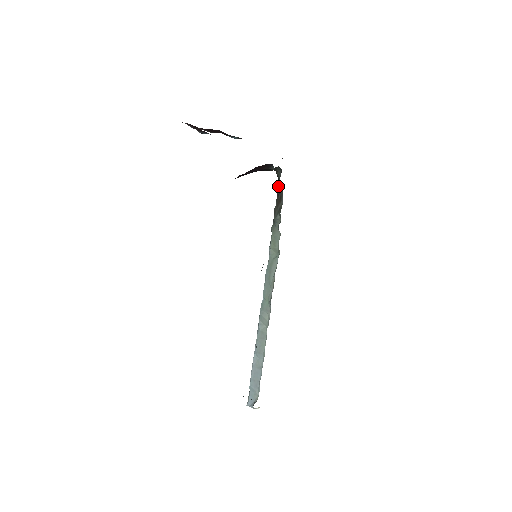
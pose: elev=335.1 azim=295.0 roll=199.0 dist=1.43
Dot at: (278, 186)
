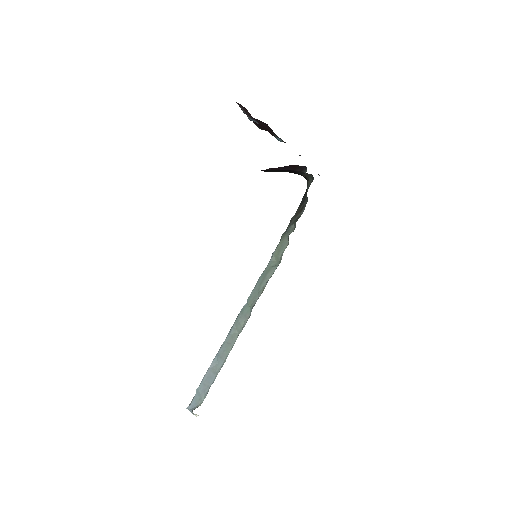
Dot at: (304, 197)
